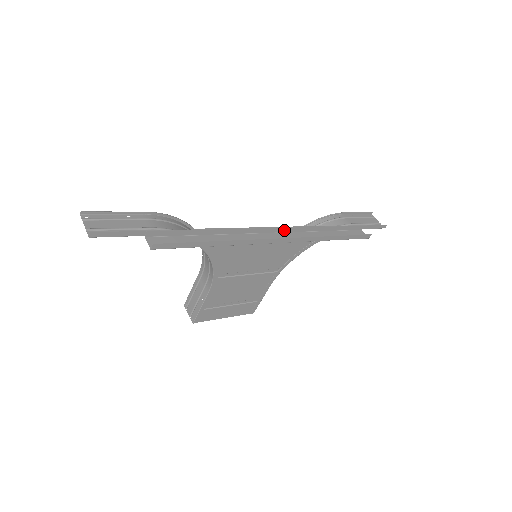
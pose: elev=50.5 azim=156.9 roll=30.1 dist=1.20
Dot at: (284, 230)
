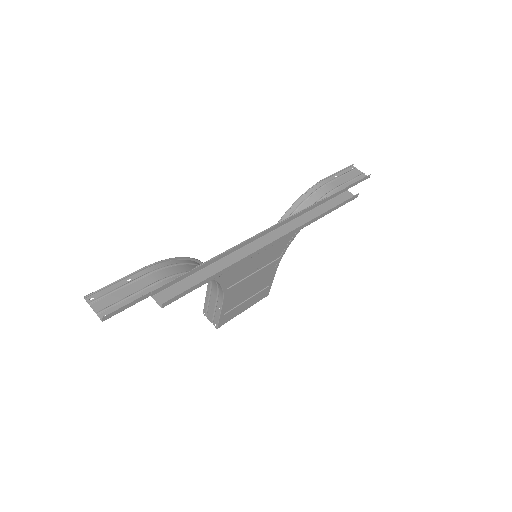
Dot at: (275, 227)
